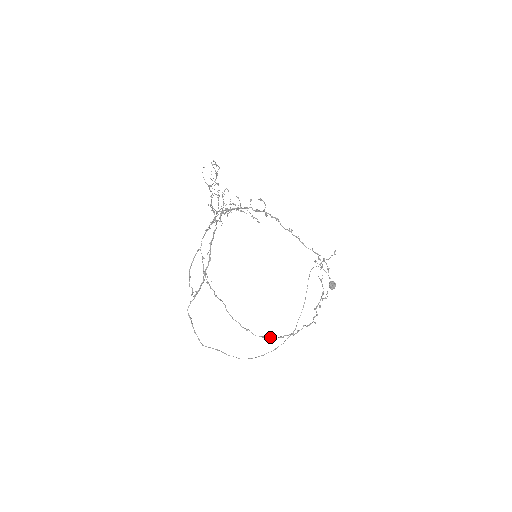
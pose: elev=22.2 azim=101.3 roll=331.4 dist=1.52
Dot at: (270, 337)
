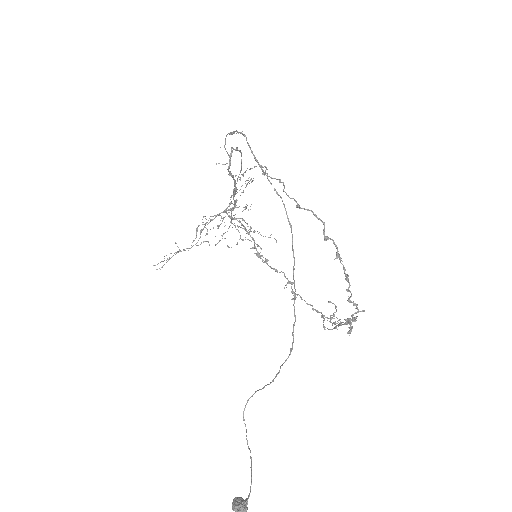
Dot at: (328, 238)
